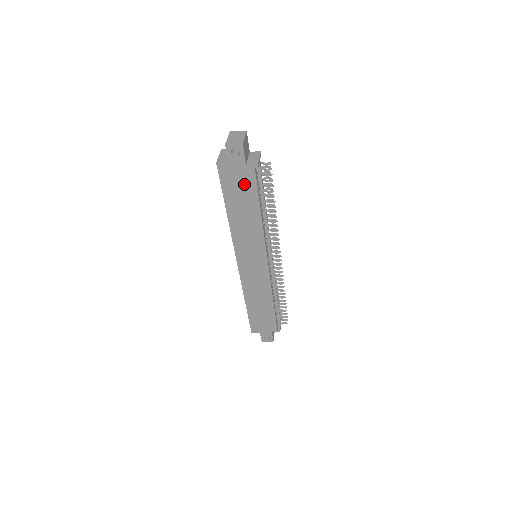
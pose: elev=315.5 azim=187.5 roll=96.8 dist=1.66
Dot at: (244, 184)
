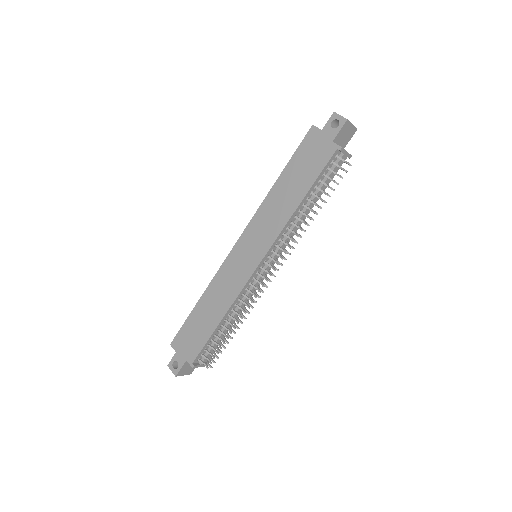
Dot at: (315, 159)
